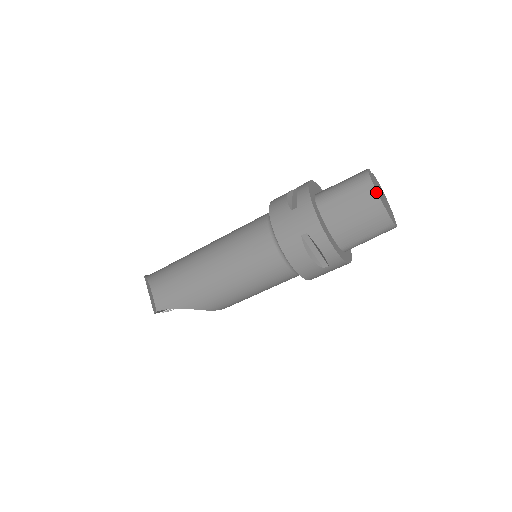
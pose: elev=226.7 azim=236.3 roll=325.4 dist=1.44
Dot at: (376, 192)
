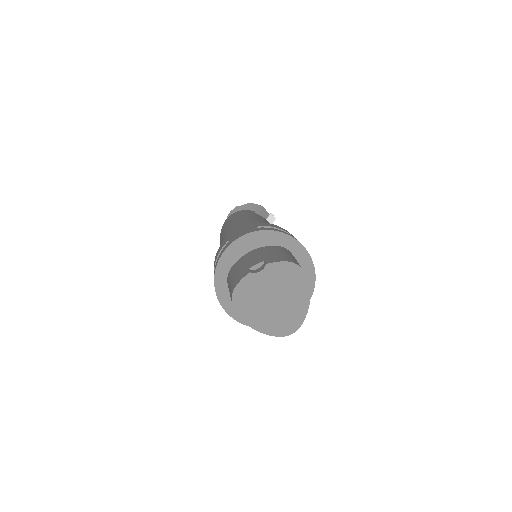
Dot at: (241, 319)
